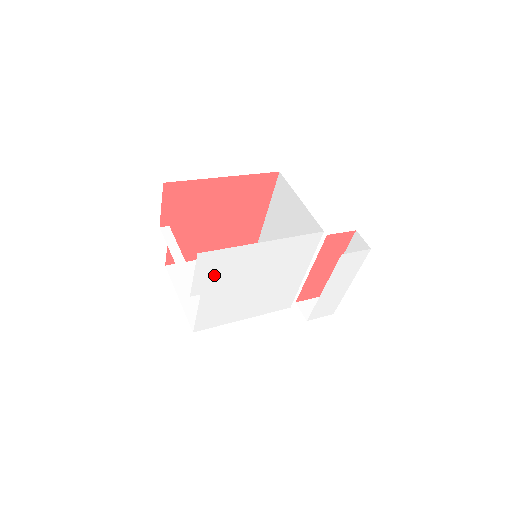
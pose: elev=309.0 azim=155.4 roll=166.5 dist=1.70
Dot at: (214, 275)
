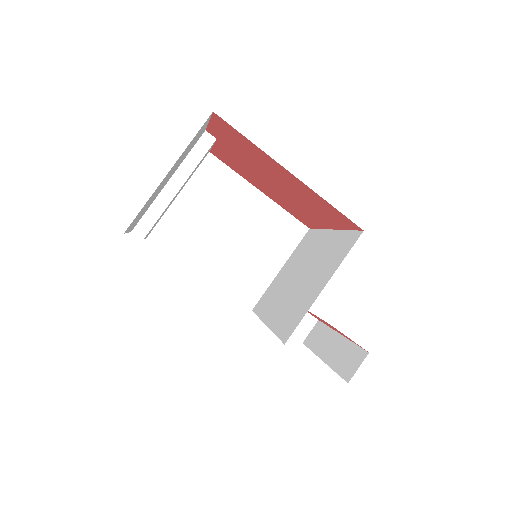
Dot at: occluded
